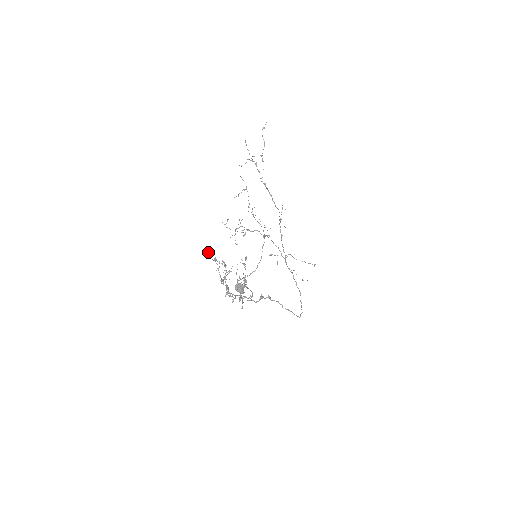
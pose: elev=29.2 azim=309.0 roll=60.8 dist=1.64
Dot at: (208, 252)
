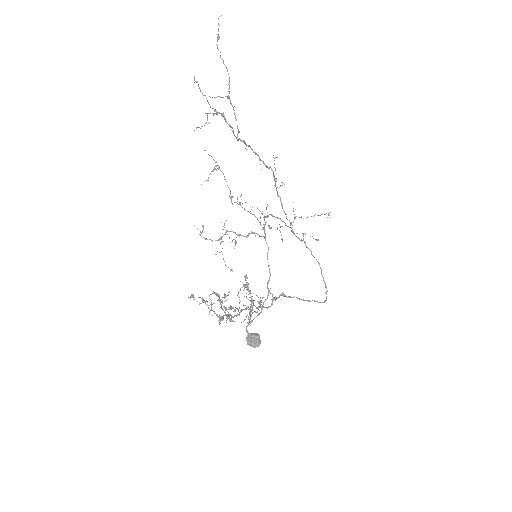
Dot at: (190, 298)
